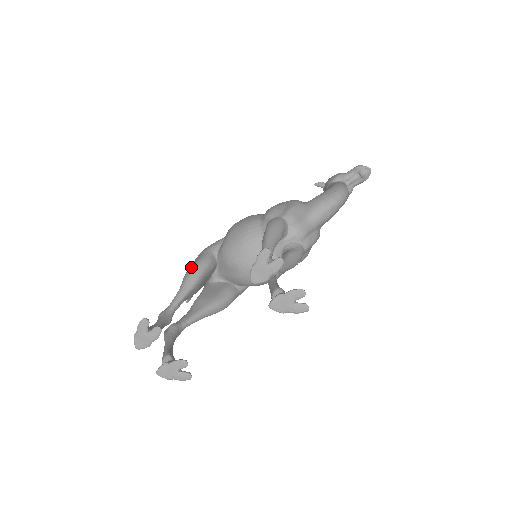
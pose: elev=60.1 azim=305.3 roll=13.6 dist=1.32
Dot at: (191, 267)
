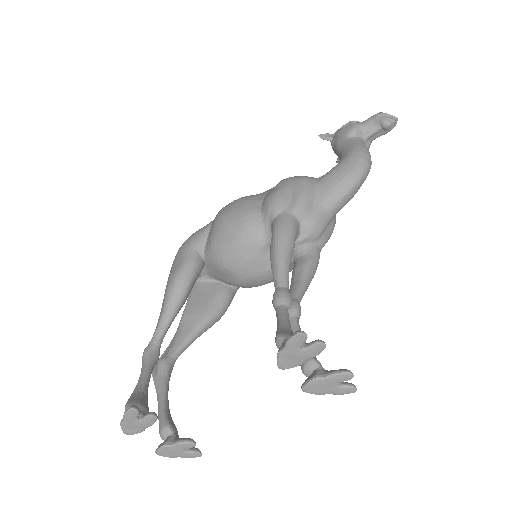
Dot at: (173, 278)
